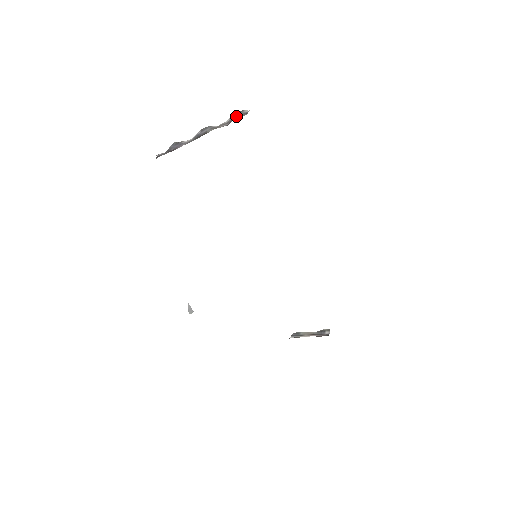
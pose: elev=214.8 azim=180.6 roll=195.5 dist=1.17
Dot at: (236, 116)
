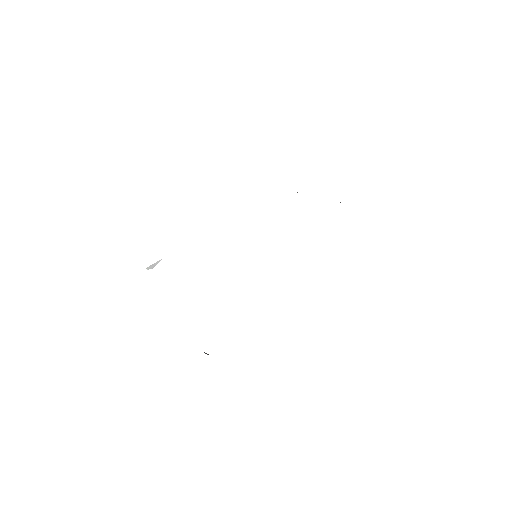
Dot at: occluded
